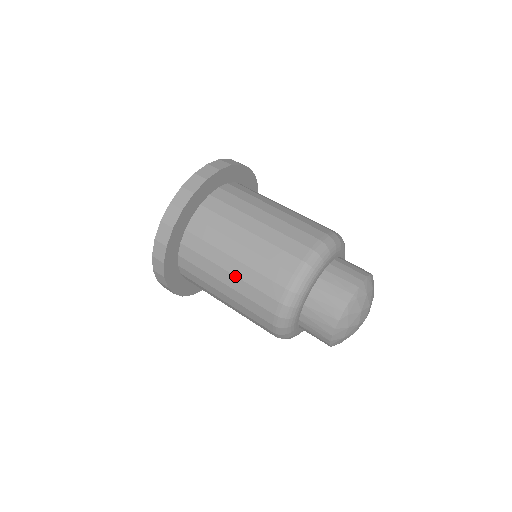
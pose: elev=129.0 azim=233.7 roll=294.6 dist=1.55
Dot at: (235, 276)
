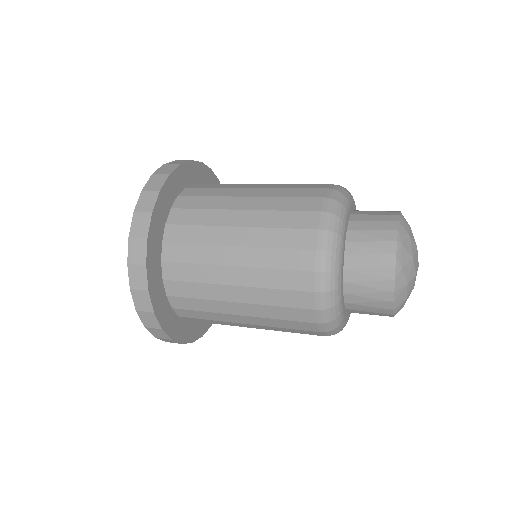
Dot at: (246, 287)
